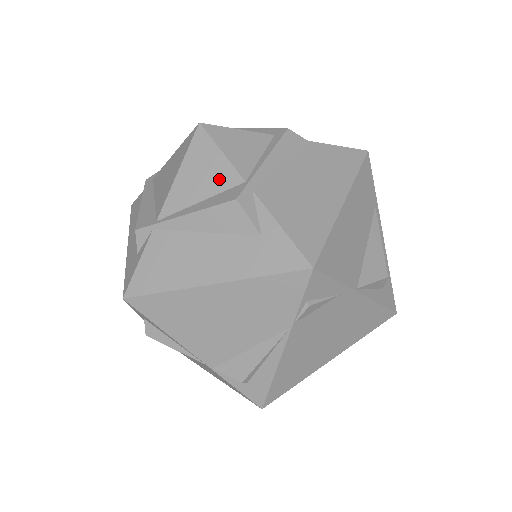
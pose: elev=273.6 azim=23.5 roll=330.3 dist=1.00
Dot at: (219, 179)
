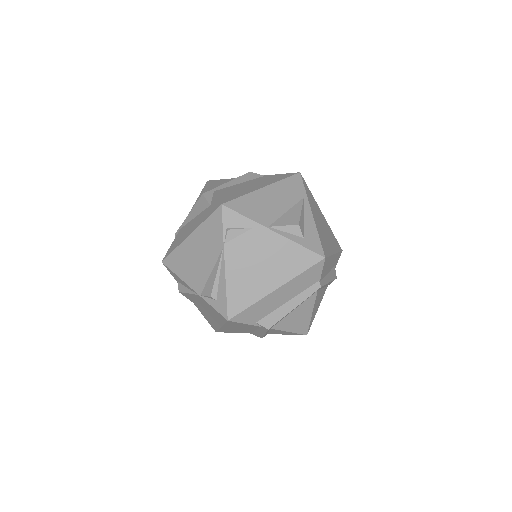
Dot at: occluded
